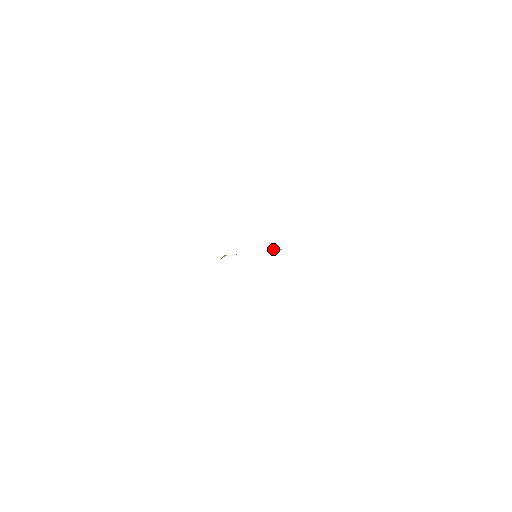
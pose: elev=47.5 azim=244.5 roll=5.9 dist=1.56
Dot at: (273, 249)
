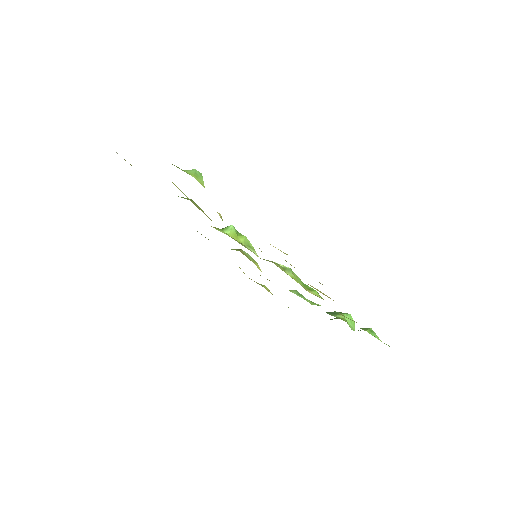
Dot at: (277, 263)
